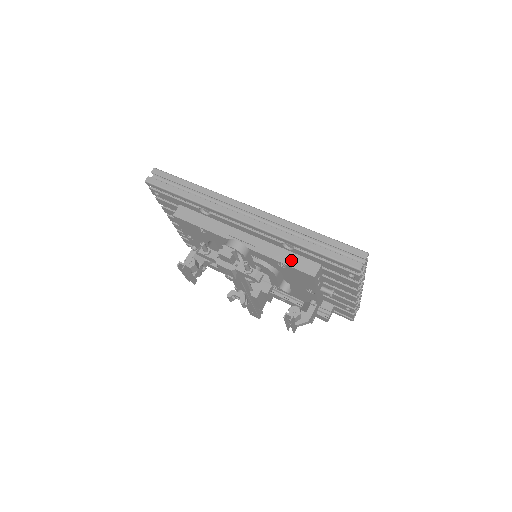
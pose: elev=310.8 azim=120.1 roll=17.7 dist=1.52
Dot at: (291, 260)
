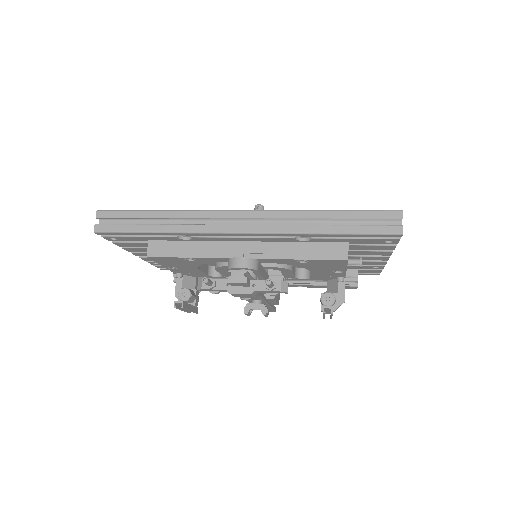
Dot at: (312, 252)
